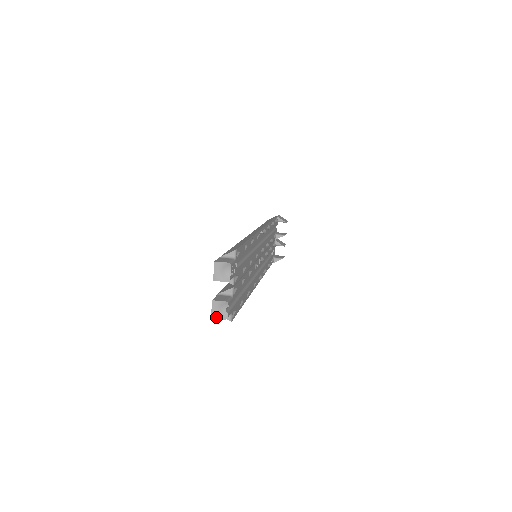
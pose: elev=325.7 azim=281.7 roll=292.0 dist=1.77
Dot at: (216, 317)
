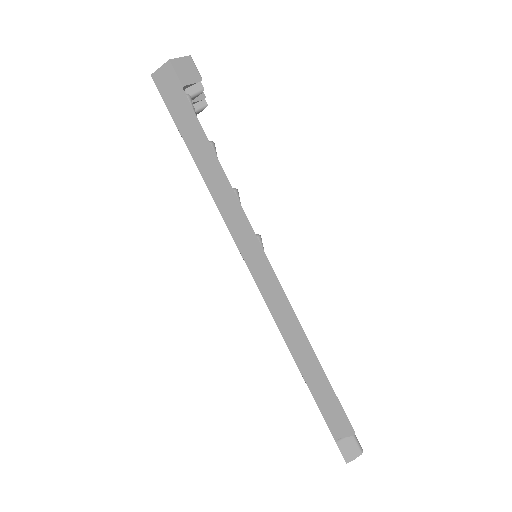
Dot at: occluded
